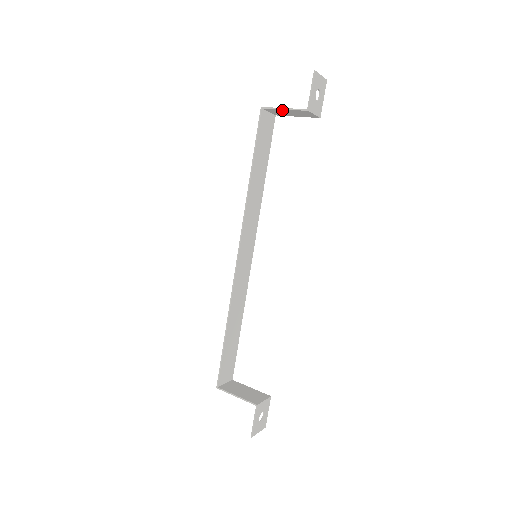
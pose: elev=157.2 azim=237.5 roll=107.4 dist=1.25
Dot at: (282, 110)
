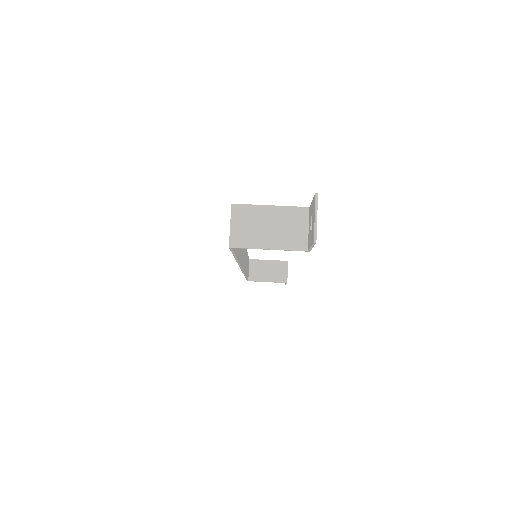
Dot at: (263, 243)
